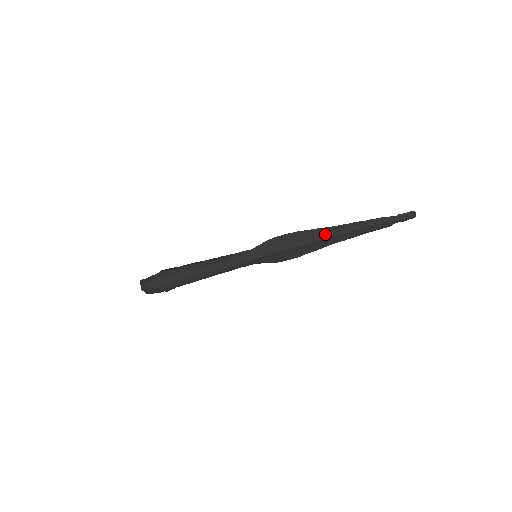
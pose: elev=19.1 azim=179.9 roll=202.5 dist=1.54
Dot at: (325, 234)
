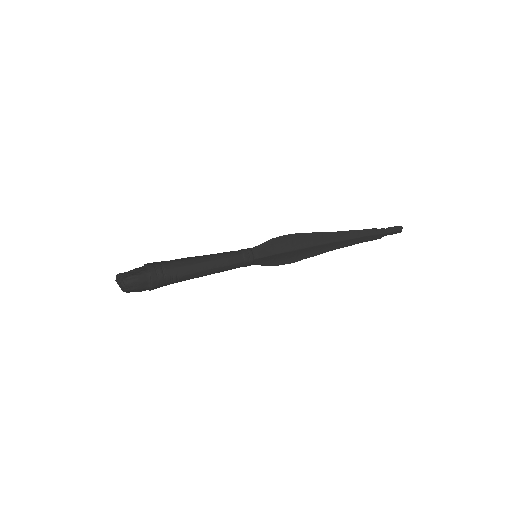
Dot at: (325, 239)
